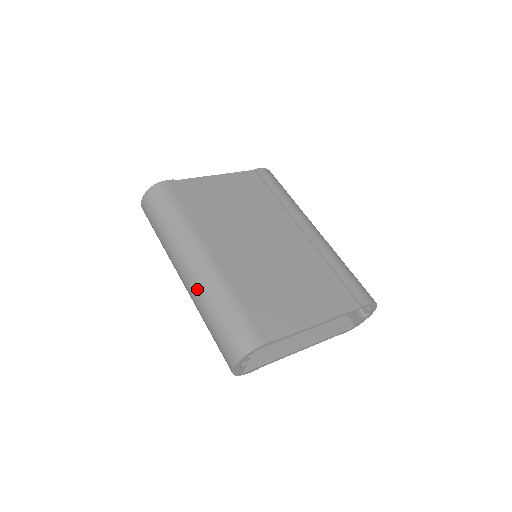
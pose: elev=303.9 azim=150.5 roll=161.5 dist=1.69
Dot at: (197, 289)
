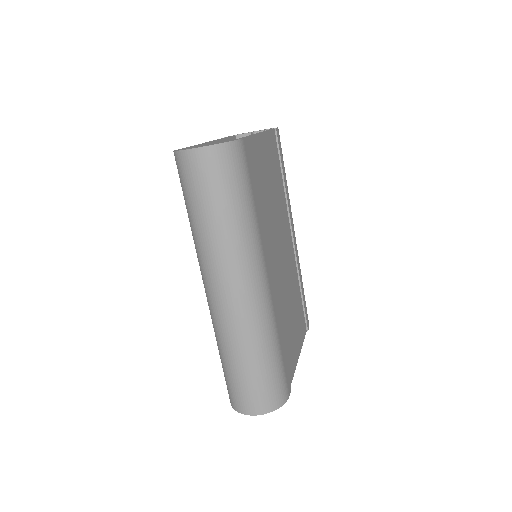
Dot at: (247, 325)
